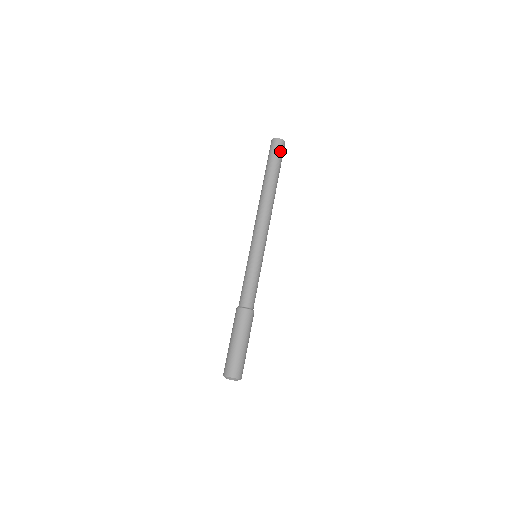
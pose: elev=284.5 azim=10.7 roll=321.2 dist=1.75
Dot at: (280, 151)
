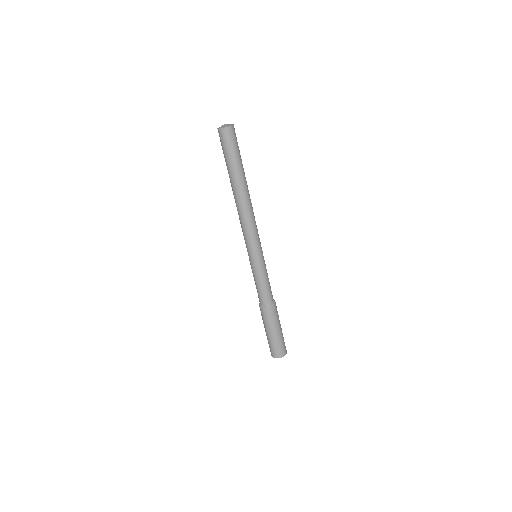
Dot at: (232, 142)
